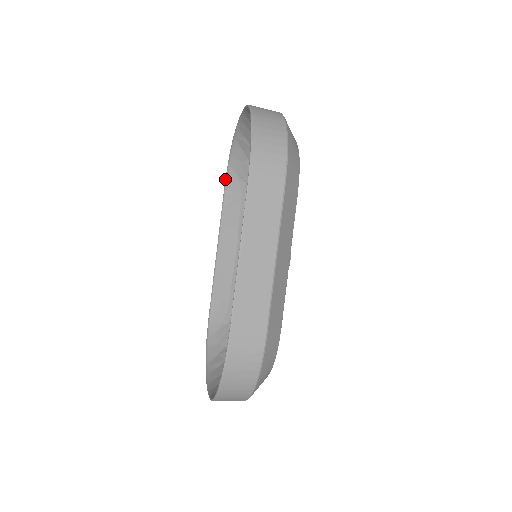
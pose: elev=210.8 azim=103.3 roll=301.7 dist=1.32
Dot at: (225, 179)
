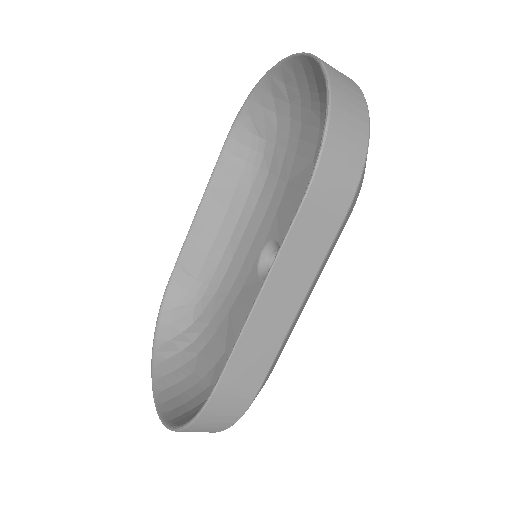
Dot at: (234, 121)
